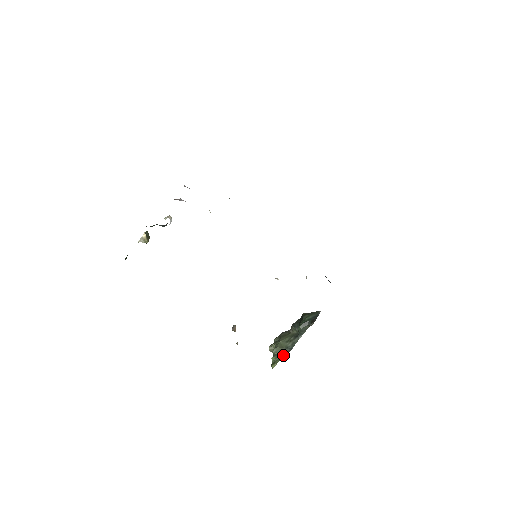
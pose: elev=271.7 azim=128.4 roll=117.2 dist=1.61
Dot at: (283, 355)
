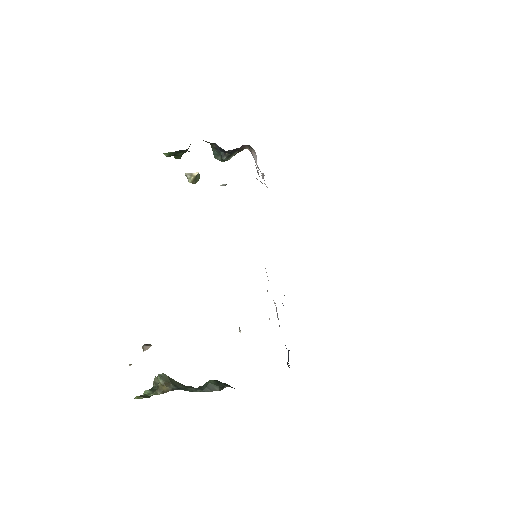
Dot at: (162, 391)
